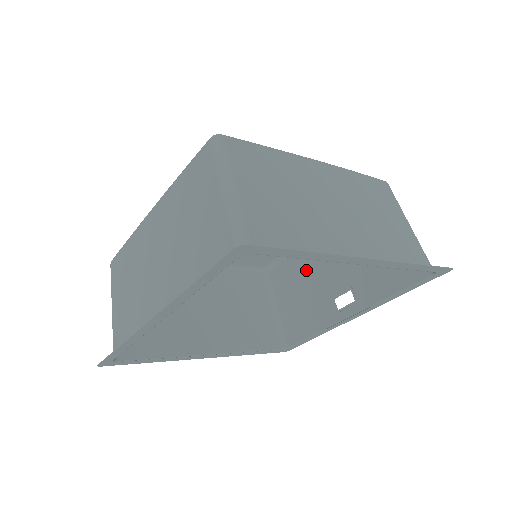
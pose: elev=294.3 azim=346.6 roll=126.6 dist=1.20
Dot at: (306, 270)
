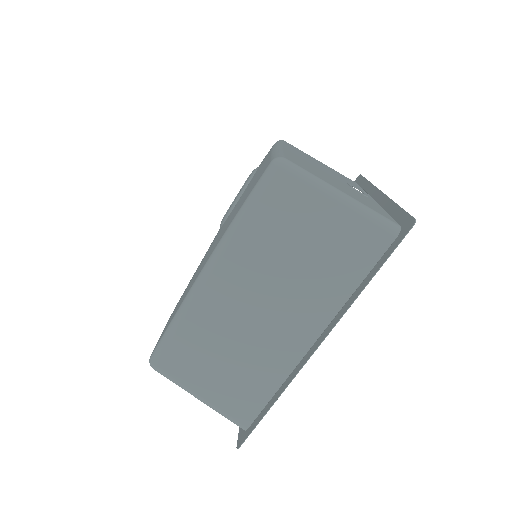
Dot at: occluded
